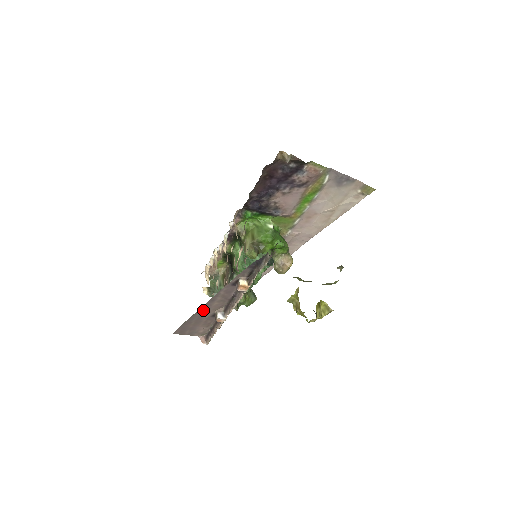
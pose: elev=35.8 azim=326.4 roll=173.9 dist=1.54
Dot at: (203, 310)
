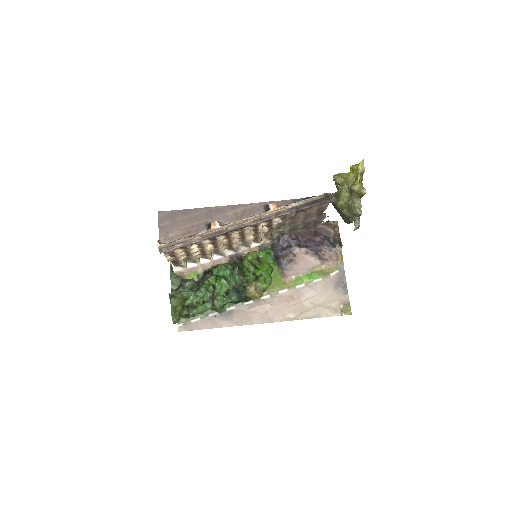
Dot at: (214, 211)
